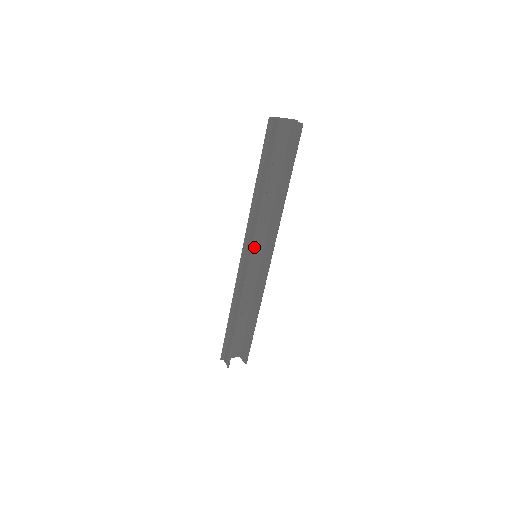
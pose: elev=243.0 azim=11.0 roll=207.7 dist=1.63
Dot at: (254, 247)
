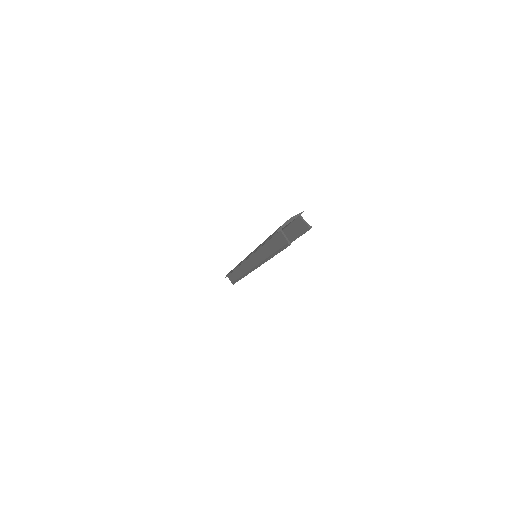
Dot at: occluded
